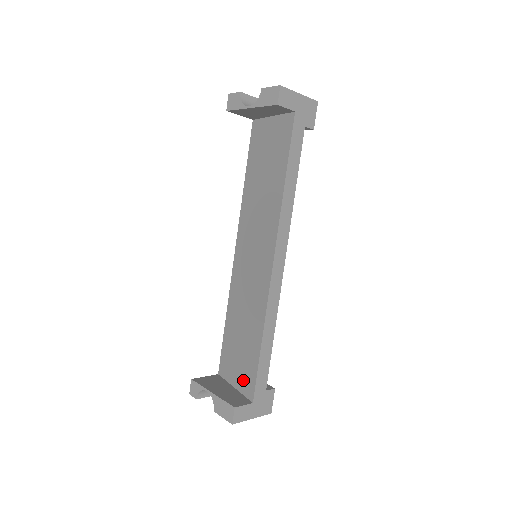
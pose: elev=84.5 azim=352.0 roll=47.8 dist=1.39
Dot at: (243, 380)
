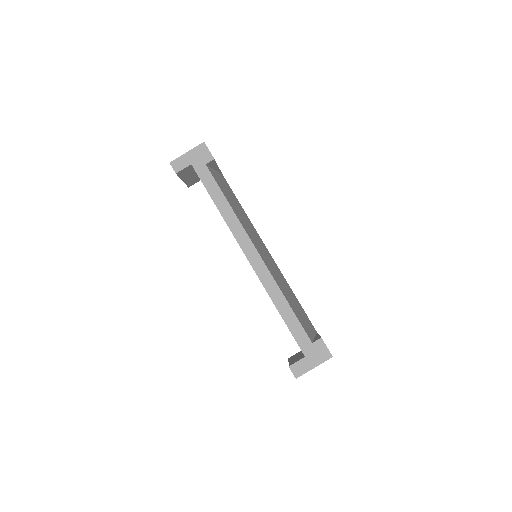
Dot at: occluded
